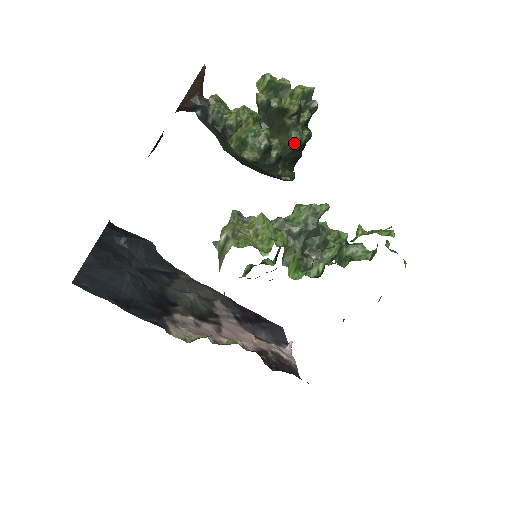
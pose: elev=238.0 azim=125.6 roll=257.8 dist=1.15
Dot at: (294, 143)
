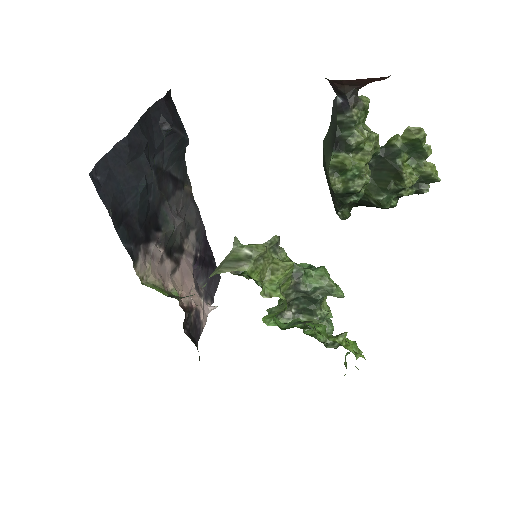
Dot at: (376, 201)
